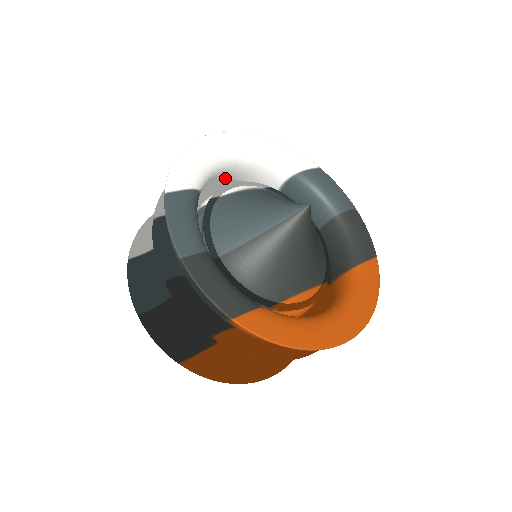
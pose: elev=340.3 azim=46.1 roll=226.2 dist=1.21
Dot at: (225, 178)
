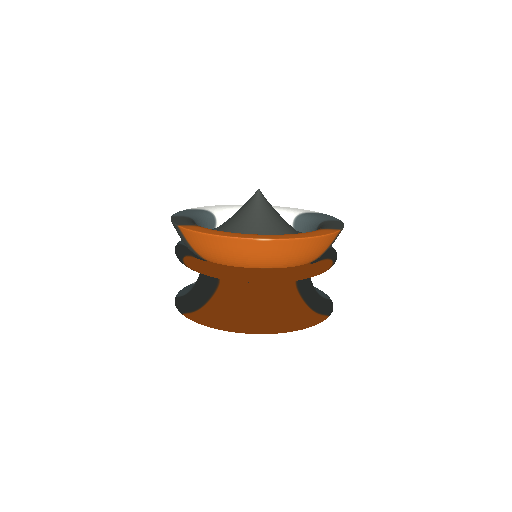
Dot at: occluded
